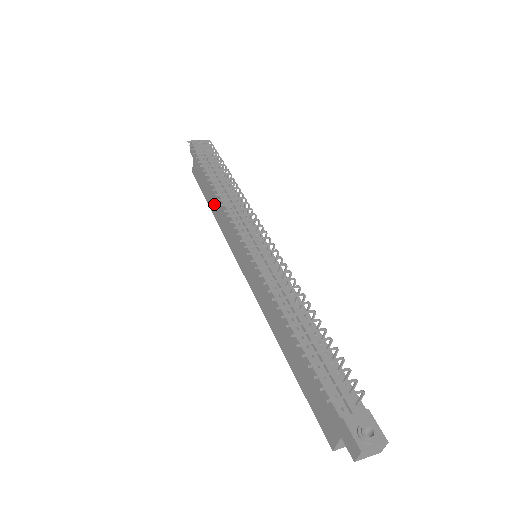
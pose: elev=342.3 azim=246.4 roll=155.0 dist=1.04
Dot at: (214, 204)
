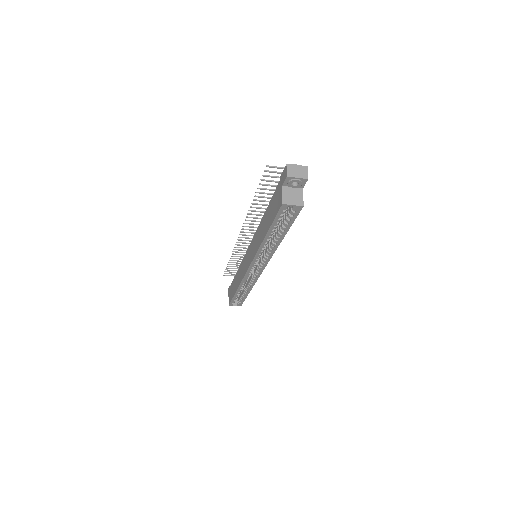
Dot at: (237, 282)
